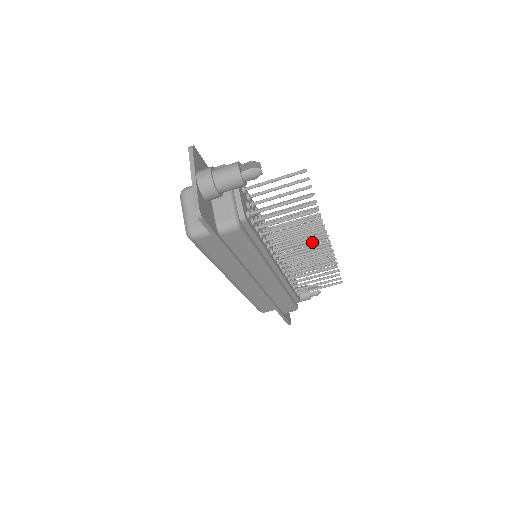
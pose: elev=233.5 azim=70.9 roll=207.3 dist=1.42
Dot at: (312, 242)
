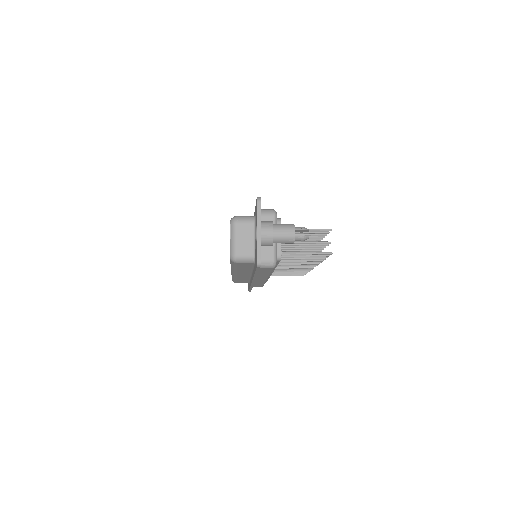
Dot at: occluded
